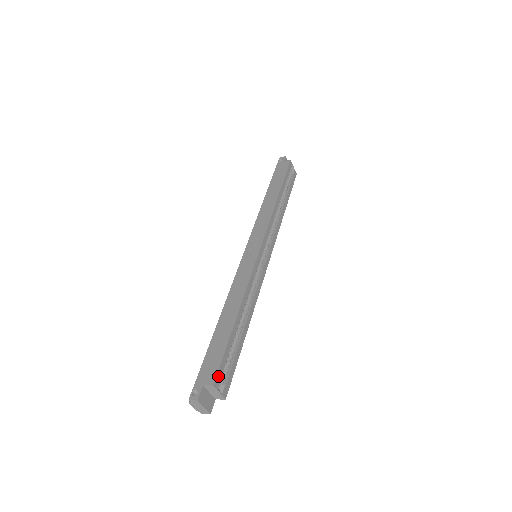
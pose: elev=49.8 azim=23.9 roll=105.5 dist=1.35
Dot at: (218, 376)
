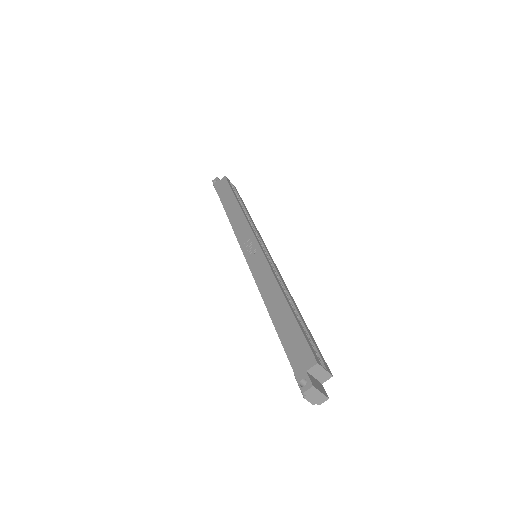
Dot at: (314, 354)
